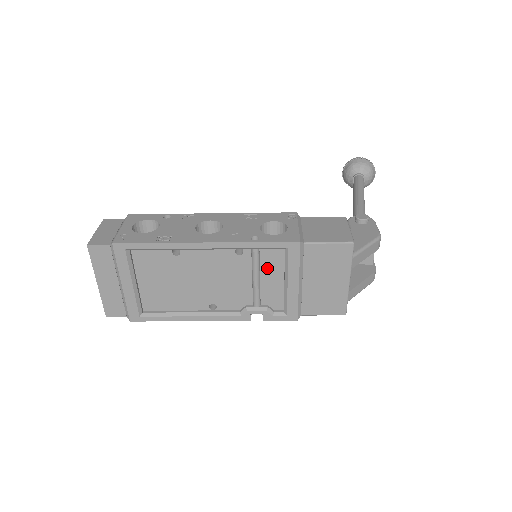
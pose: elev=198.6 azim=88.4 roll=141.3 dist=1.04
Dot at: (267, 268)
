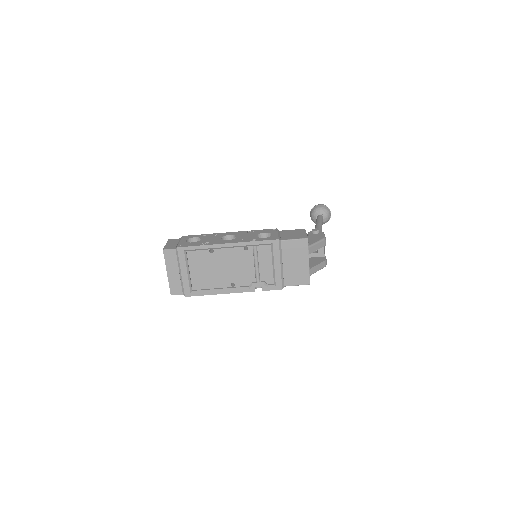
Dot at: (262, 257)
